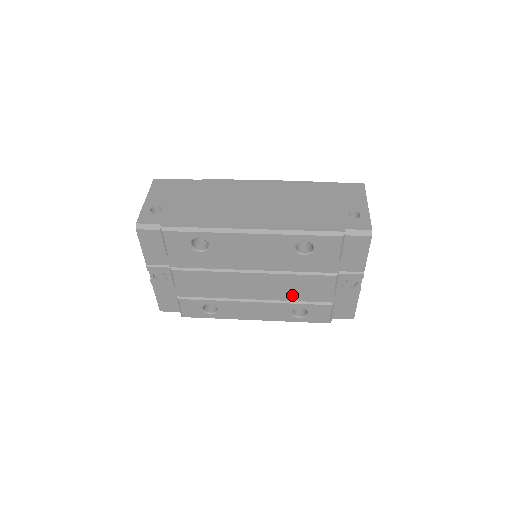
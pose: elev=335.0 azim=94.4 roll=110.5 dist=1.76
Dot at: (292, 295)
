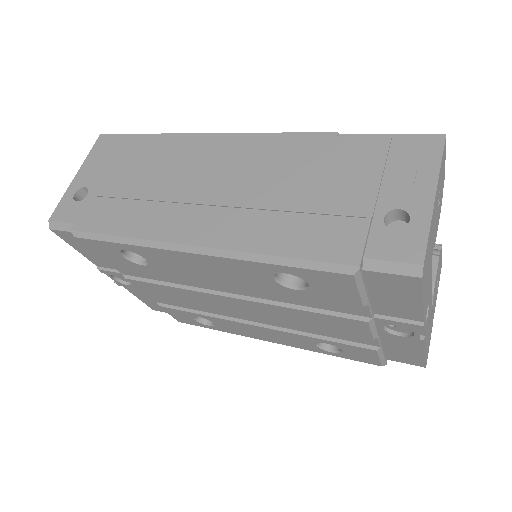
Dot at: (307, 327)
